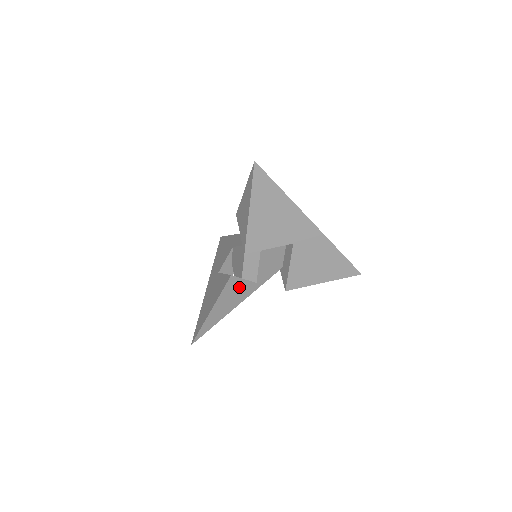
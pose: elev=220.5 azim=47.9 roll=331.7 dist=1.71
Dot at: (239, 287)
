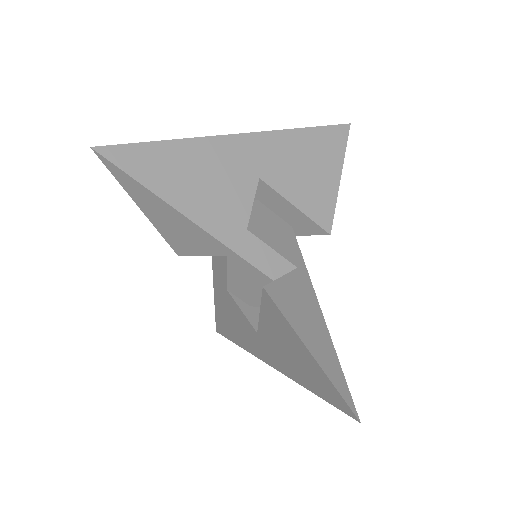
Dot at: (291, 291)
